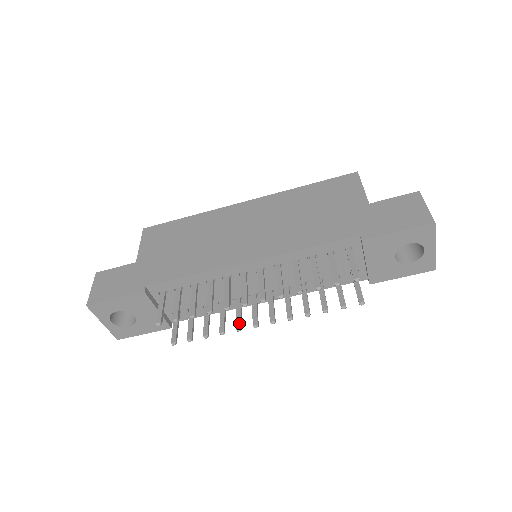
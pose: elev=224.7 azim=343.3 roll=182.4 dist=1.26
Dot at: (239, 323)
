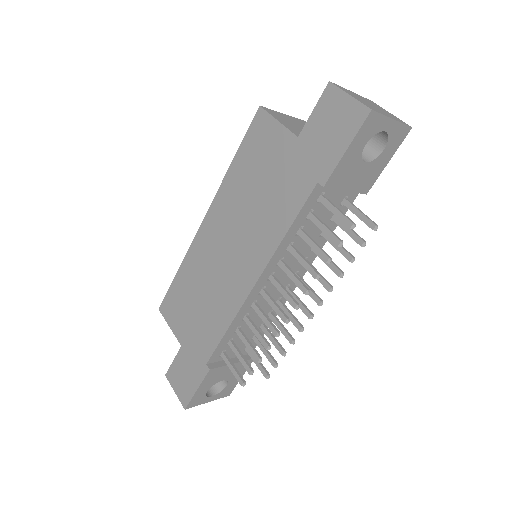
Dot at: (297, 324)
